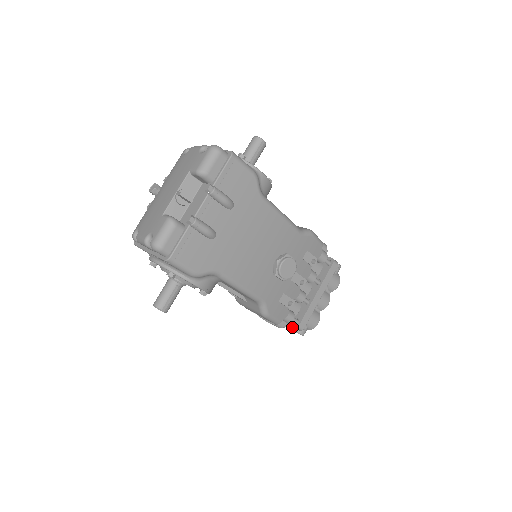
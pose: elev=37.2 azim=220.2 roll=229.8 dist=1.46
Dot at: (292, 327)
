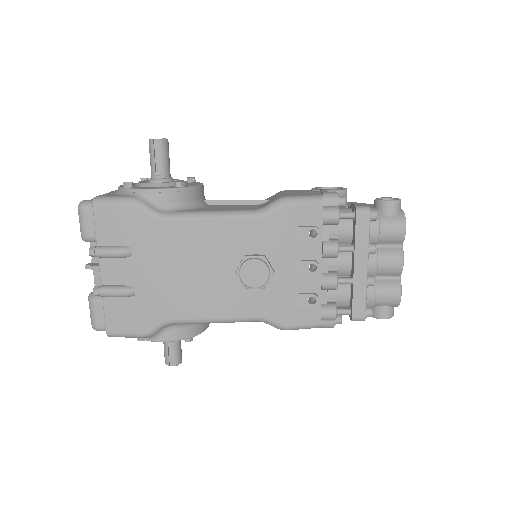
Dot at: occluded
